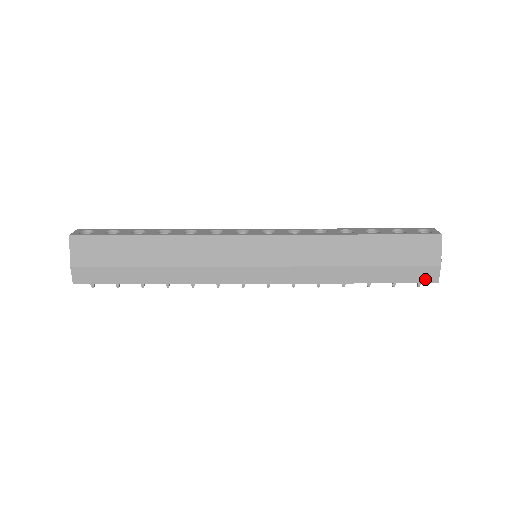
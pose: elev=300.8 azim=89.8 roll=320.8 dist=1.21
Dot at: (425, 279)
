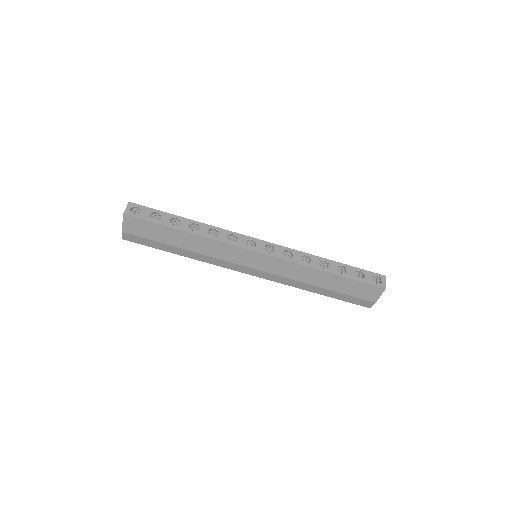
Dot at: (362, 304)
